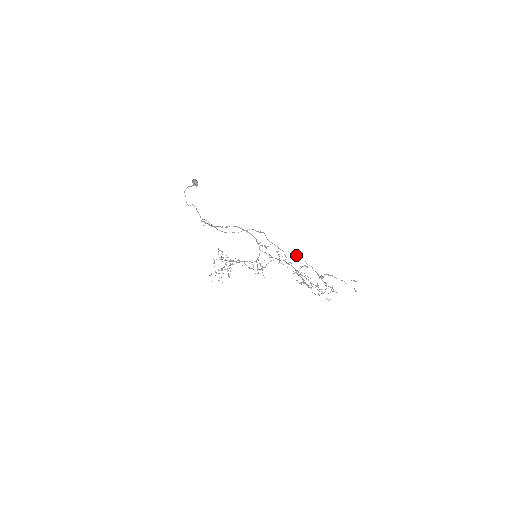
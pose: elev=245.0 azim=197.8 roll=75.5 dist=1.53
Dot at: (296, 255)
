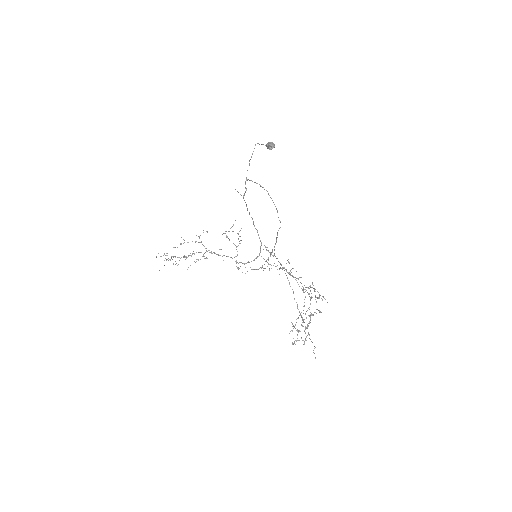
Dot at: occluded
